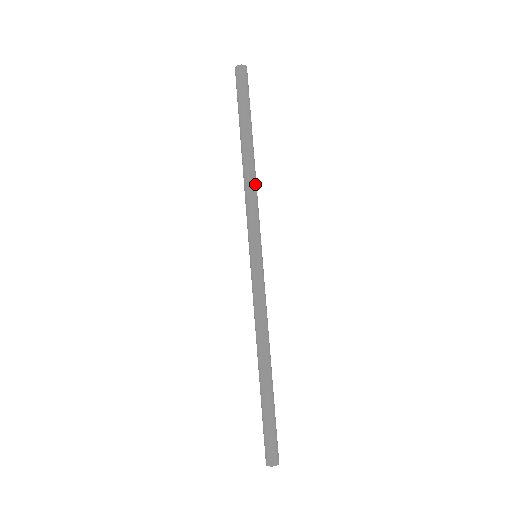
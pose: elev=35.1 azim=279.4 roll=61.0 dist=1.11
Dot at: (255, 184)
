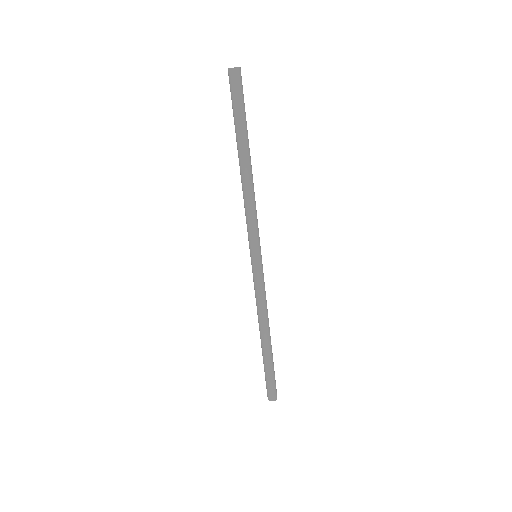
Dot at: (252, 195)
